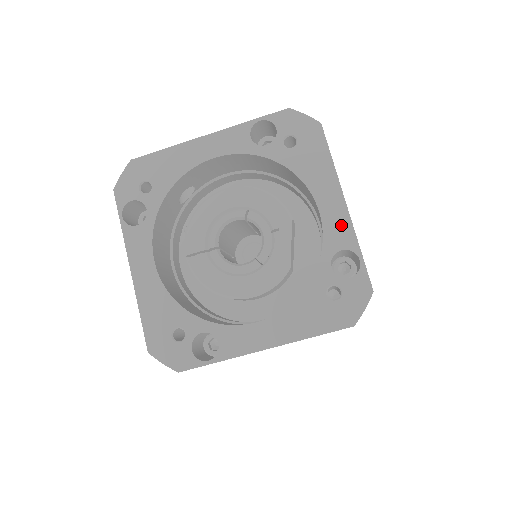
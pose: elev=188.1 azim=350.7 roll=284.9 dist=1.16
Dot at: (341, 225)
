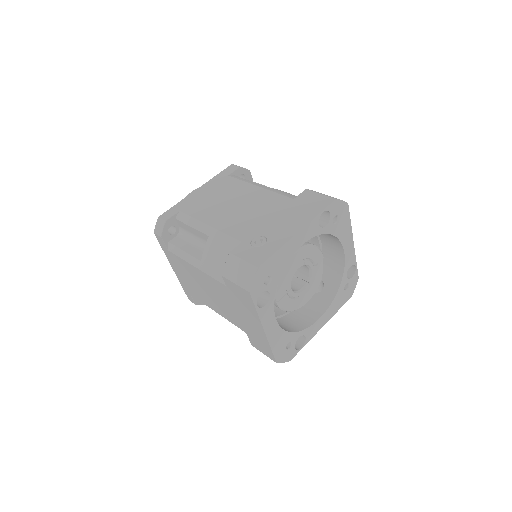
Dot at: (351, 255)
